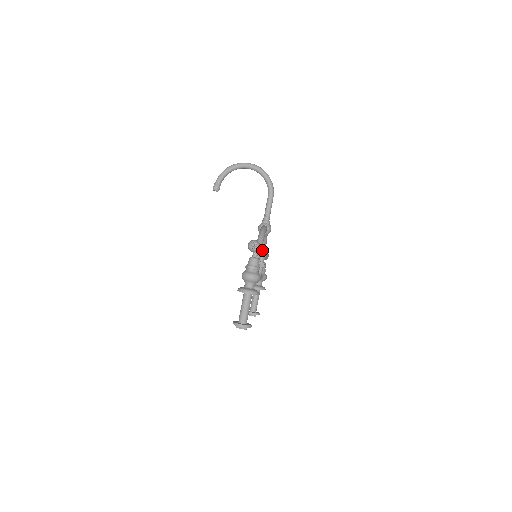
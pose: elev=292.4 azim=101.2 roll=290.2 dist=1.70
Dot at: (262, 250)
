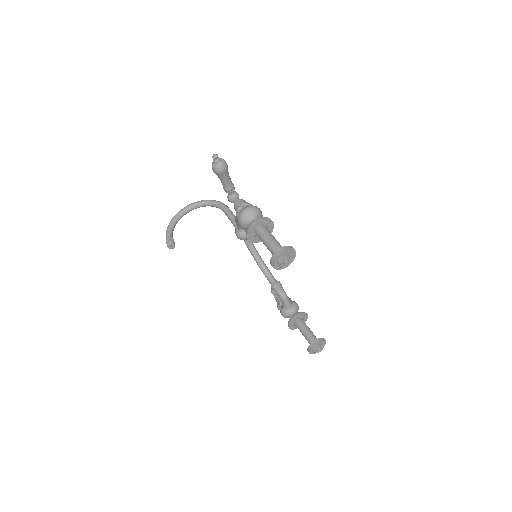
Dot at: (264, 269)
